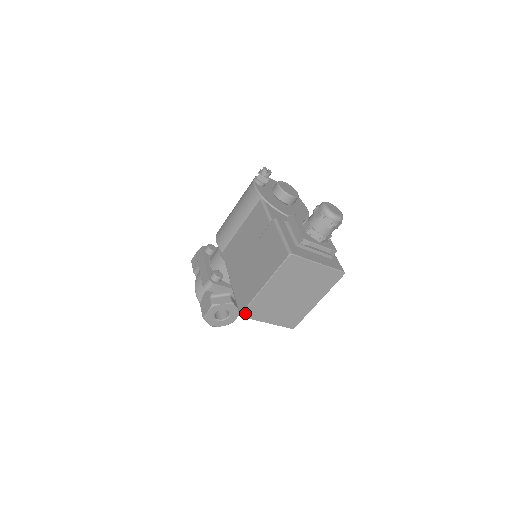
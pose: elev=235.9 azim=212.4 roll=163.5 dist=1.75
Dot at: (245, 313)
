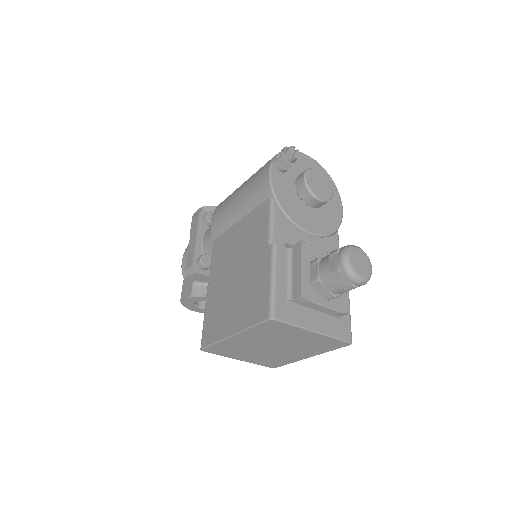
Dot at: (207, 349)
